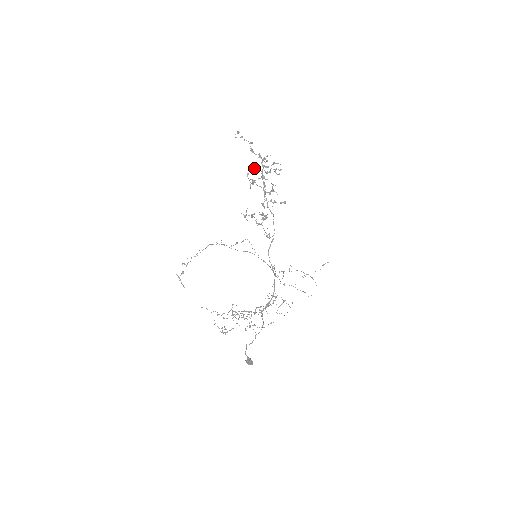
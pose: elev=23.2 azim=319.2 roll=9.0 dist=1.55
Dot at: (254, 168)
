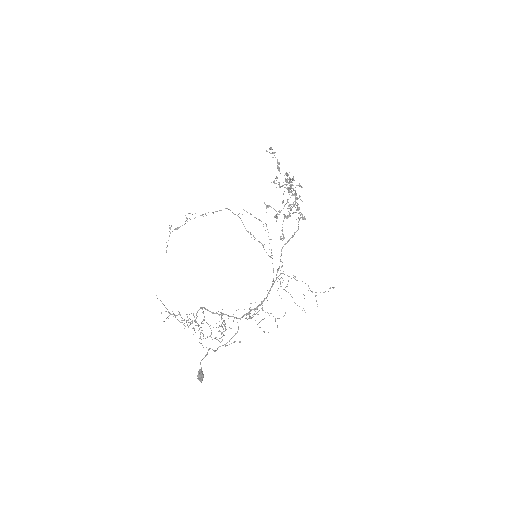
Dot at: (276, 183)
